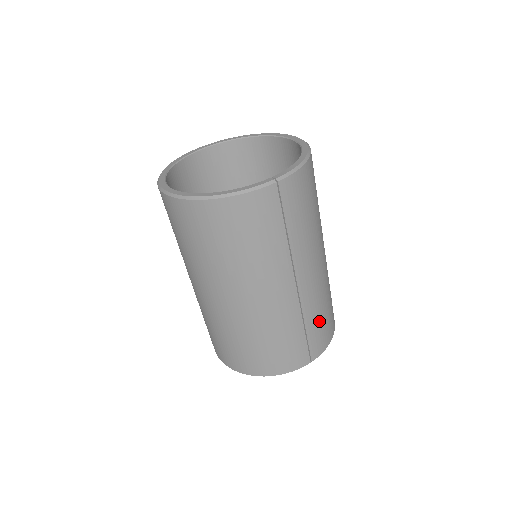
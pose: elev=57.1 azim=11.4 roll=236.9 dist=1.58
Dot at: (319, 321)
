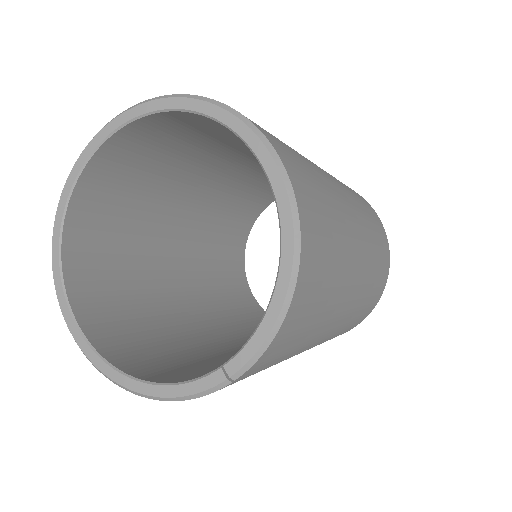
Dot at: (358, 317)
